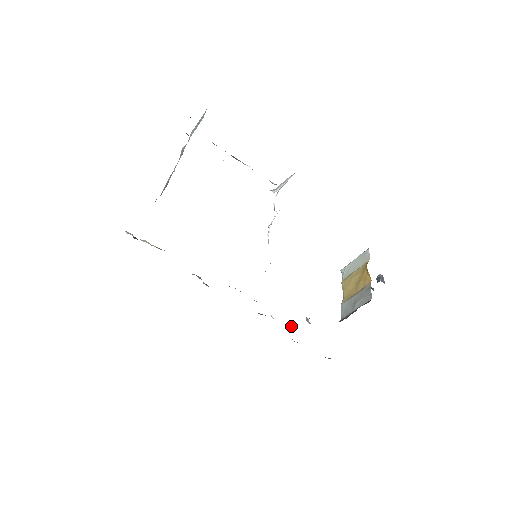
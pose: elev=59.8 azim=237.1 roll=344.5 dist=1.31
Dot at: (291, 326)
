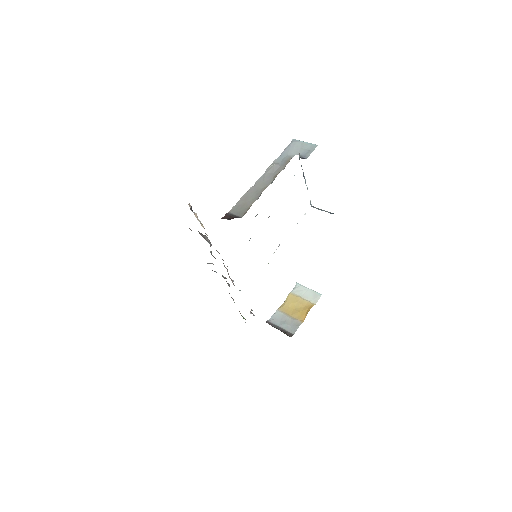
Dot at: (240, 290)
